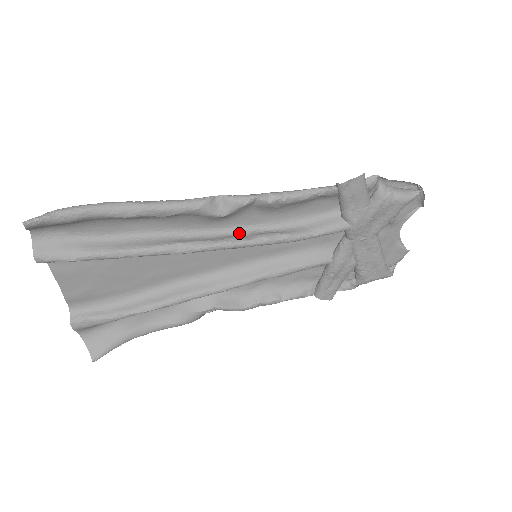
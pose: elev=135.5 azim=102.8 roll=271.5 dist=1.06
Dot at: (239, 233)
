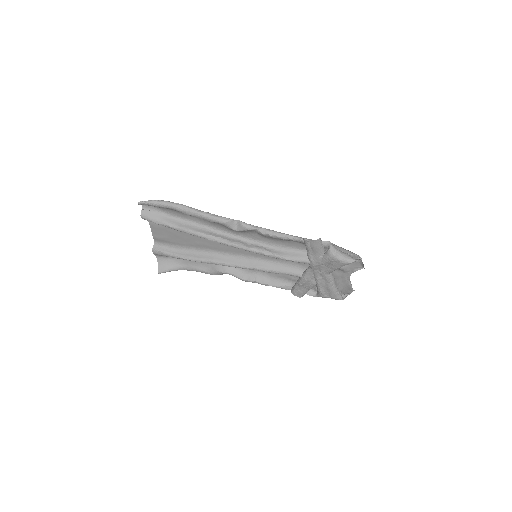
Dot at: (246, 241)
